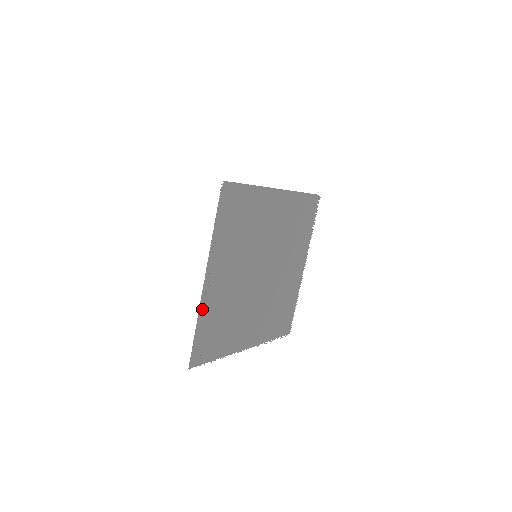
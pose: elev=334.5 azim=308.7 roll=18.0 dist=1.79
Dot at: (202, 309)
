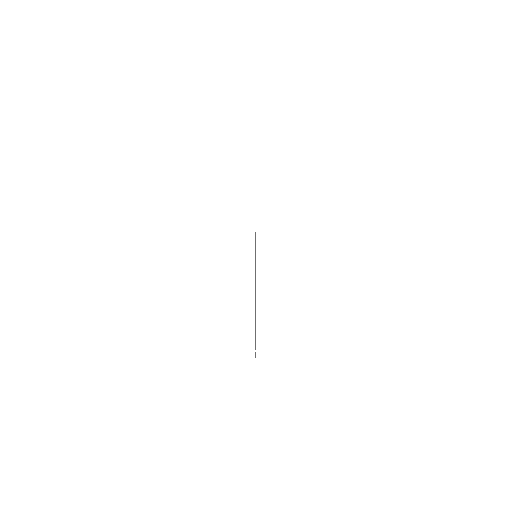
Dot at: occluded
